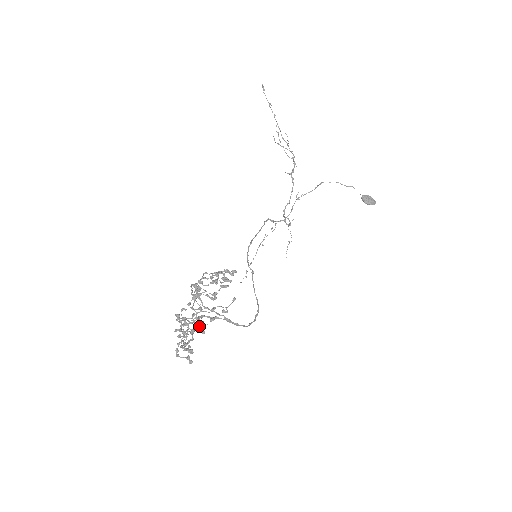
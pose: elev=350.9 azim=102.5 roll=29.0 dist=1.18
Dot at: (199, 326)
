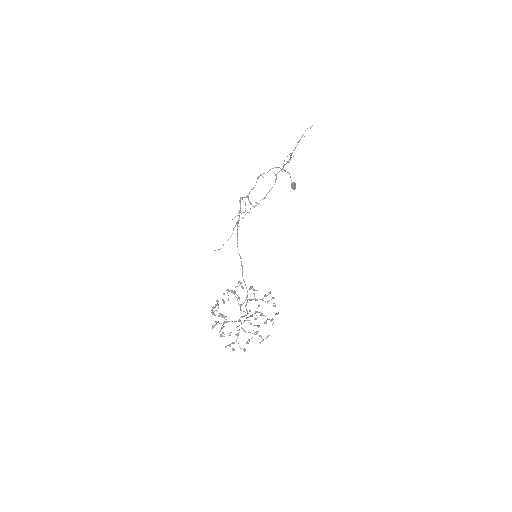
Dot at: (214, 307)
